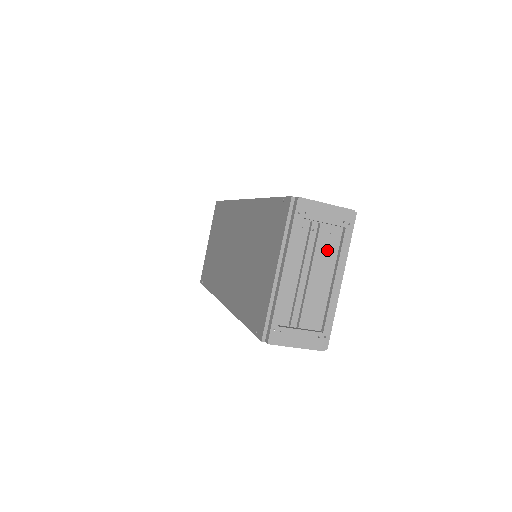
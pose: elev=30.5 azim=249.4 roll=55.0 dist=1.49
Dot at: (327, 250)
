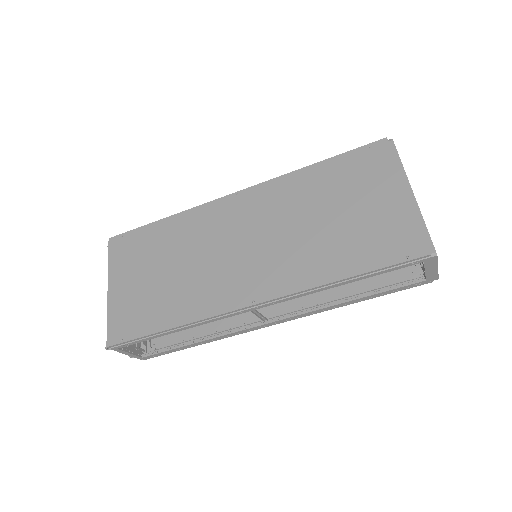
Dot at: occluded
